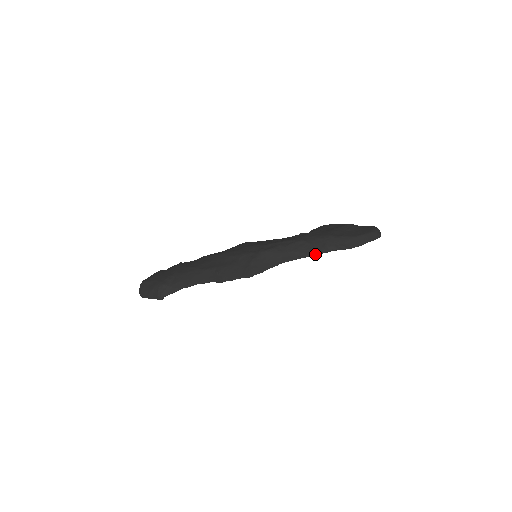
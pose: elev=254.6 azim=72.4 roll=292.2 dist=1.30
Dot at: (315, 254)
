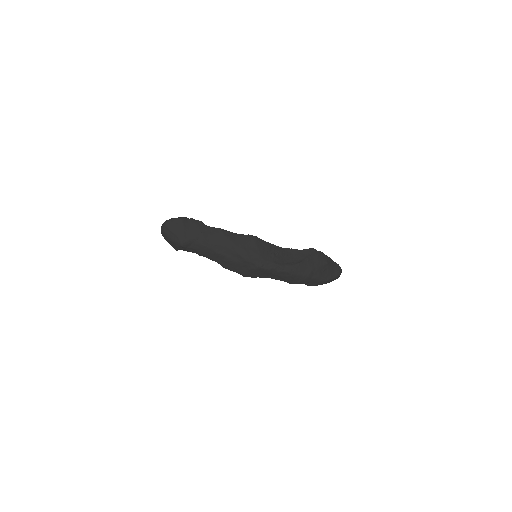
Dot at: (291, 283)
